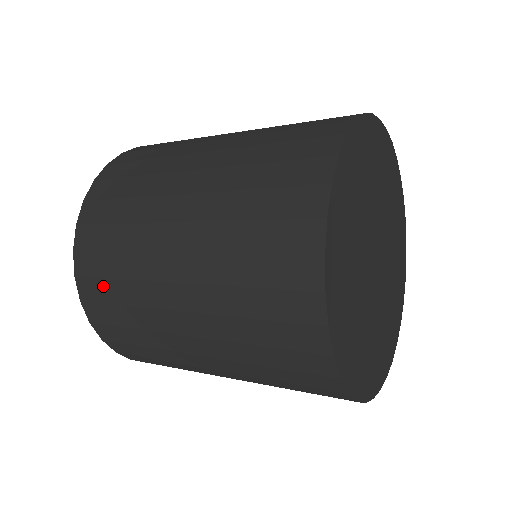
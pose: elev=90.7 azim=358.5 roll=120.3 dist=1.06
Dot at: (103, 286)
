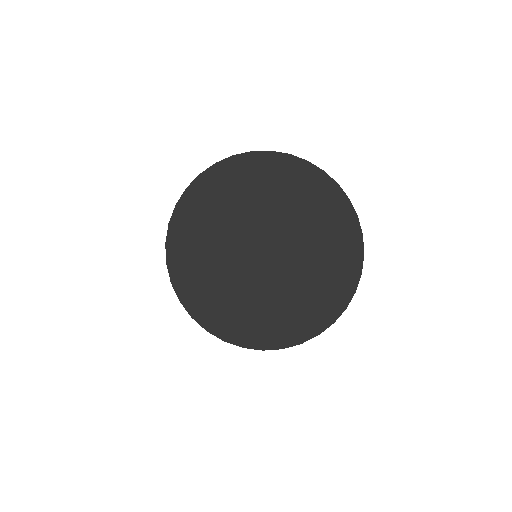
Dot at: occluded
